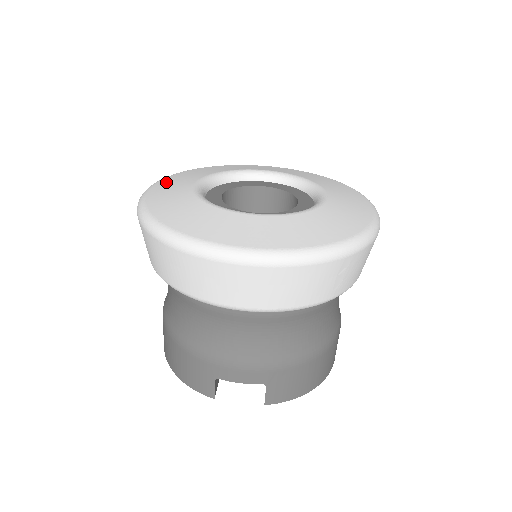
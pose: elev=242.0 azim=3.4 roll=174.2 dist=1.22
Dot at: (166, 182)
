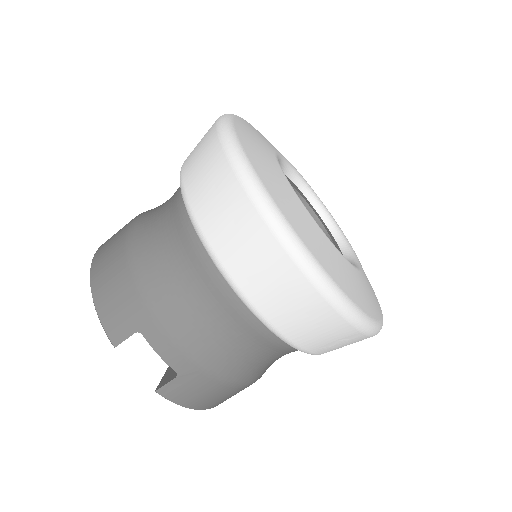
Dot at: (249, 125)
